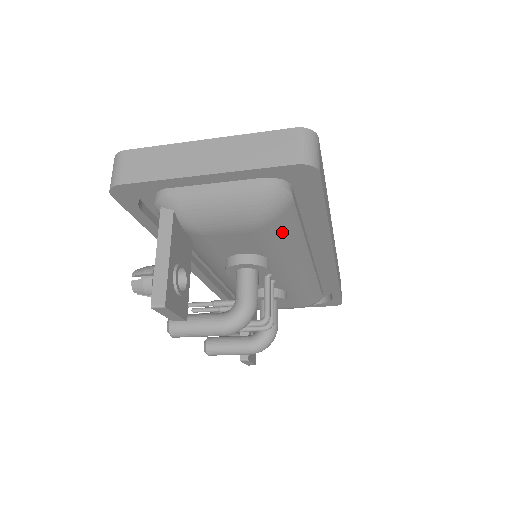
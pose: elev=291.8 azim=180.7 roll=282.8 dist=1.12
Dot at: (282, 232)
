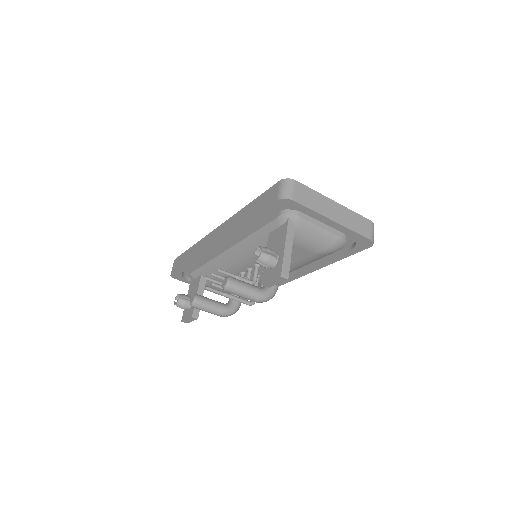
Dot at: (317, 259)
